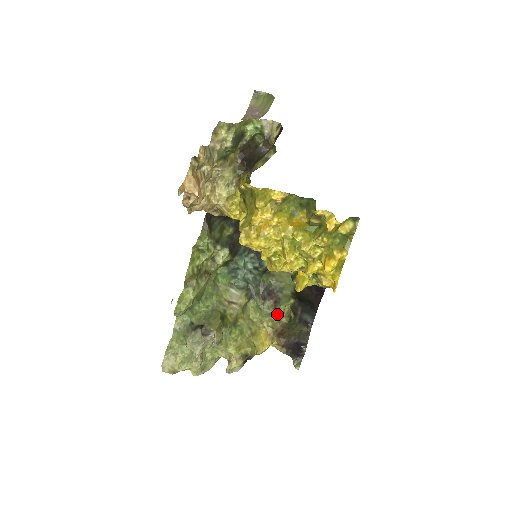
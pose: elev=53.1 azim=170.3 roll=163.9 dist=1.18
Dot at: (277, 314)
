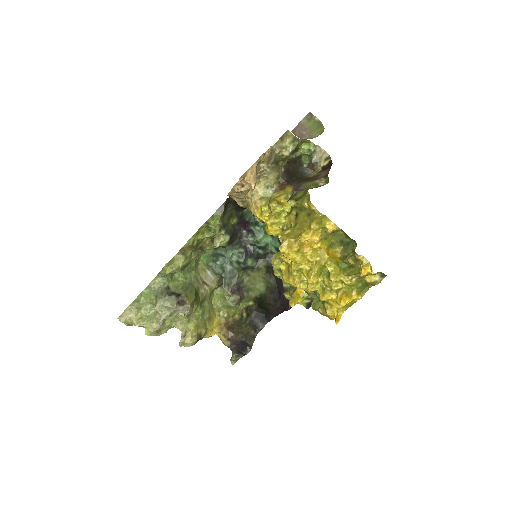
Dot at: (235, 309)
